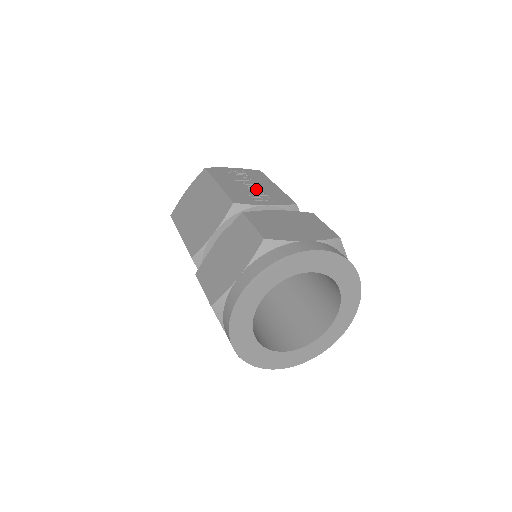
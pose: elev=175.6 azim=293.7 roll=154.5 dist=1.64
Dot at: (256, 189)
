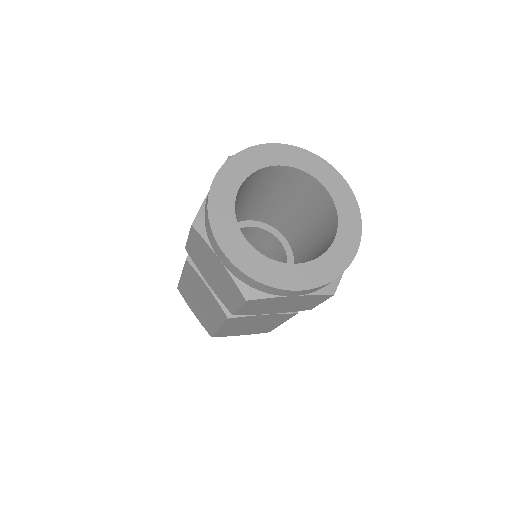
Dot at: occluded
